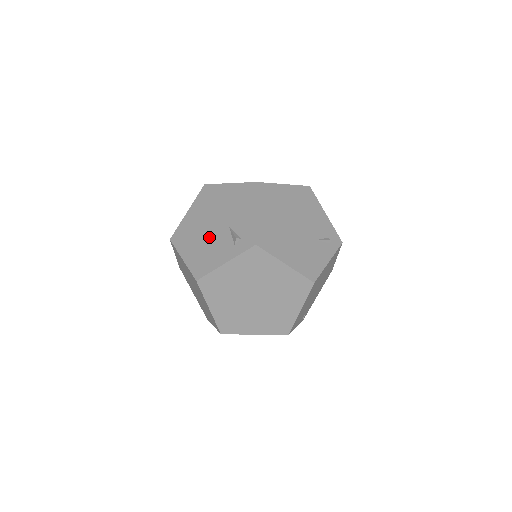
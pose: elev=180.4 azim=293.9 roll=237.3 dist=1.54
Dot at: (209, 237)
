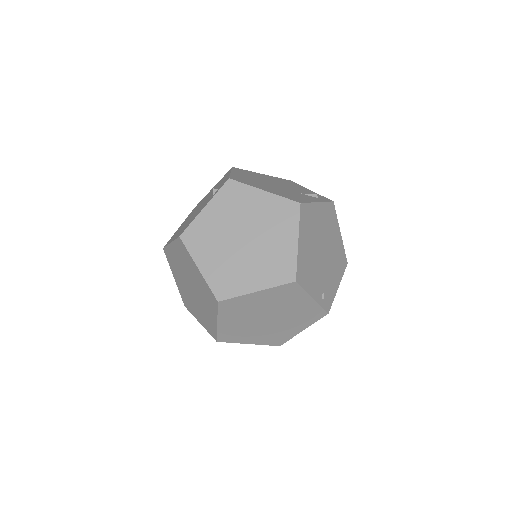
Dot at: occluded
